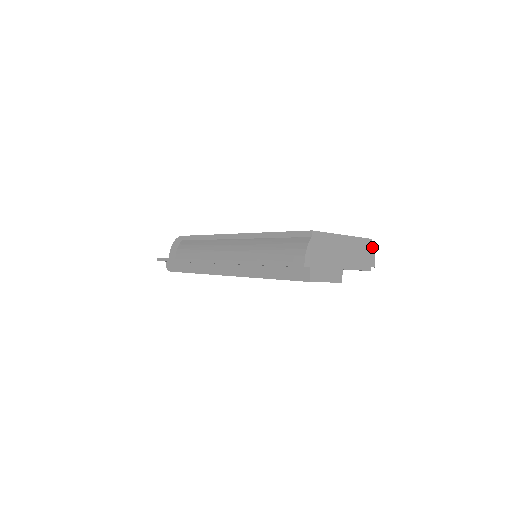
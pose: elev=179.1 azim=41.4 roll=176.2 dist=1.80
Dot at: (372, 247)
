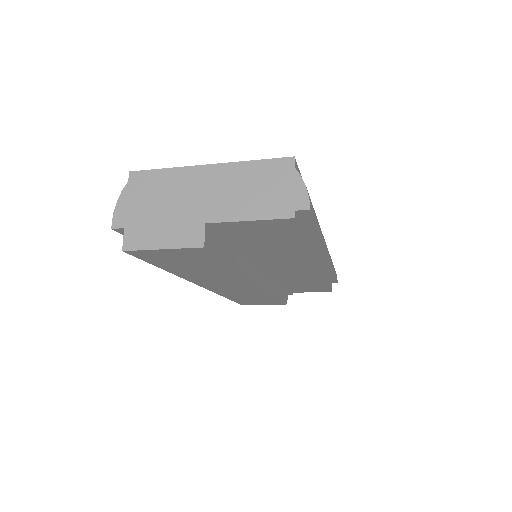
Dot at: (296, 172)
